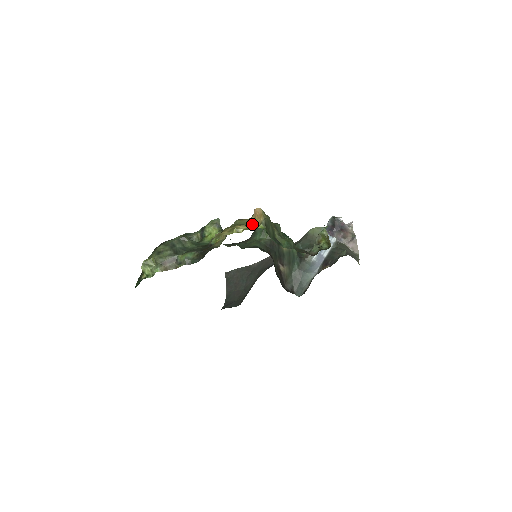
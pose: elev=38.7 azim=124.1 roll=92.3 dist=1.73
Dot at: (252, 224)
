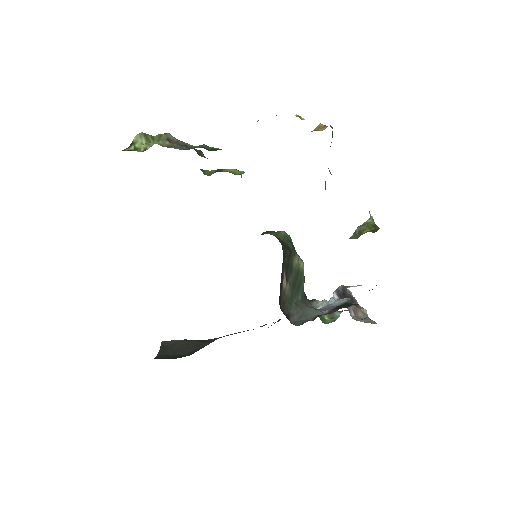
Dot at: occluded
